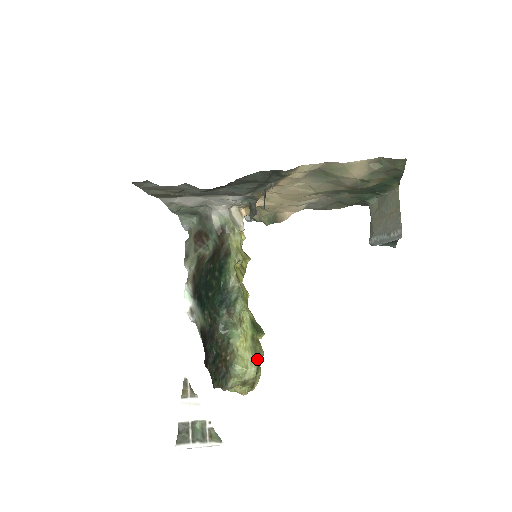
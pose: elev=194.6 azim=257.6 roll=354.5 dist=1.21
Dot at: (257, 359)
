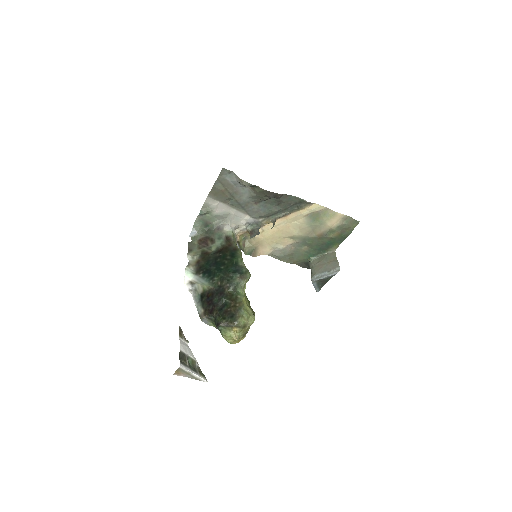
Dot at: (253, 314)
